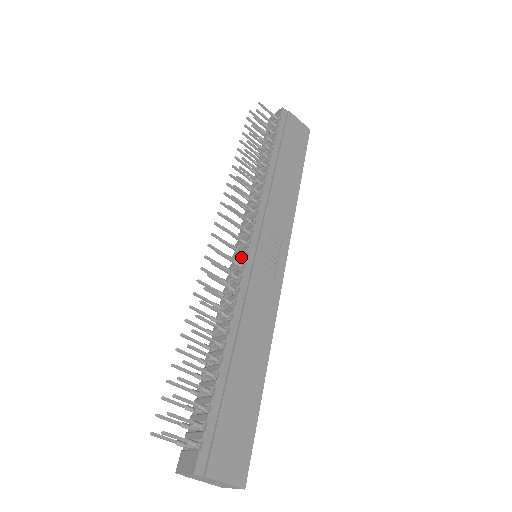
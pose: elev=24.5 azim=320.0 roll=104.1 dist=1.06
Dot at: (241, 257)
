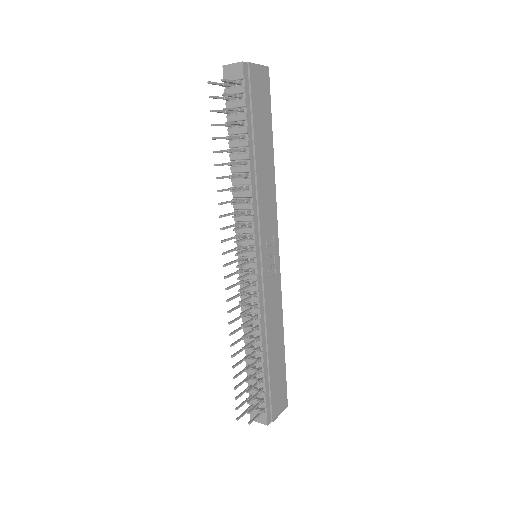
Dot at: (249, 269)
